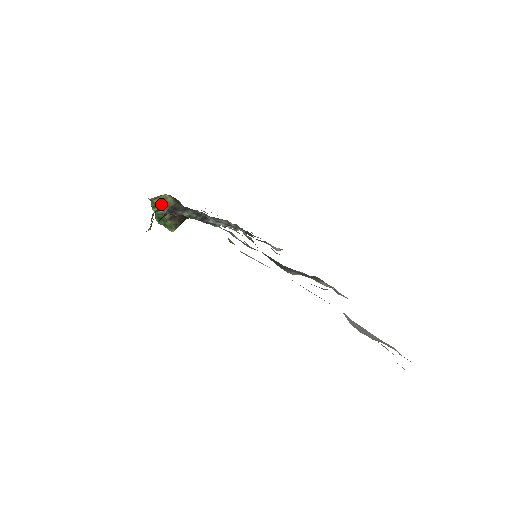
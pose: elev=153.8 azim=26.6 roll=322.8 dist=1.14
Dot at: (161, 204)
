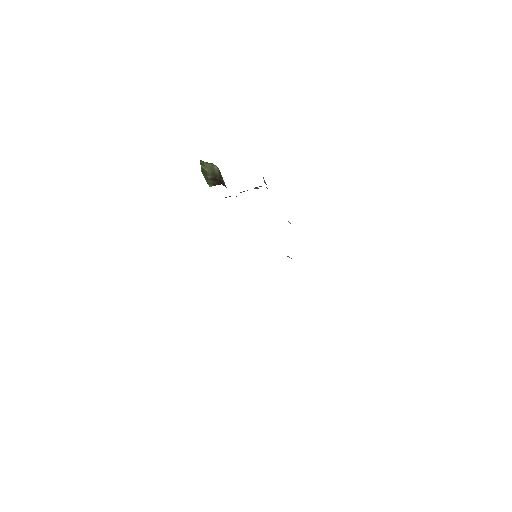
Dot at: (208, 166)
